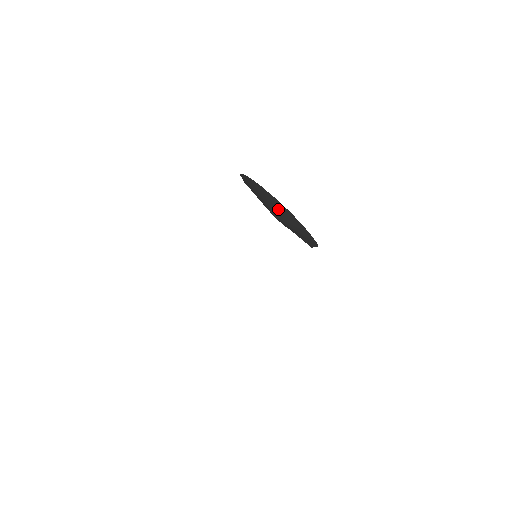
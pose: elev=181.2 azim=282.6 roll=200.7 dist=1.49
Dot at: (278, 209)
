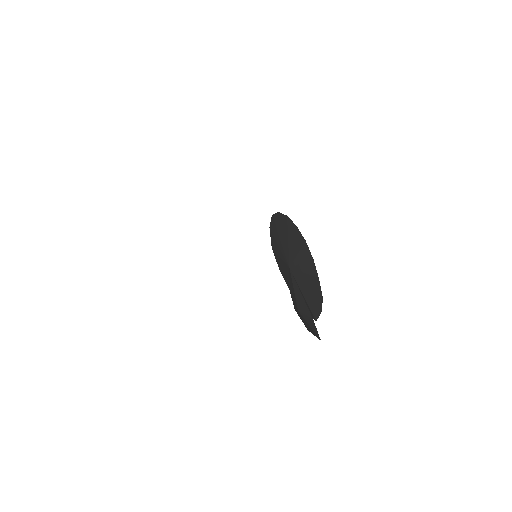
Dot at: (296, 248)
